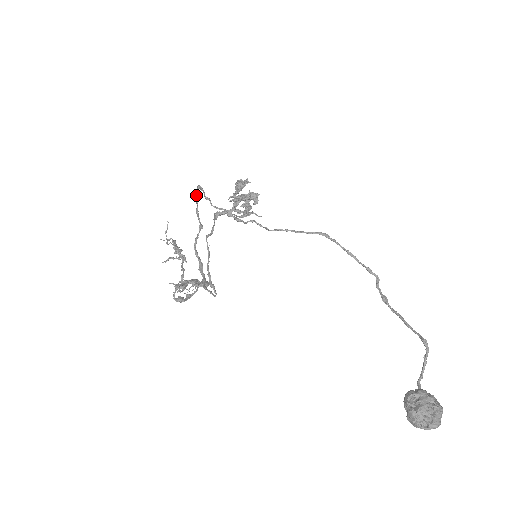
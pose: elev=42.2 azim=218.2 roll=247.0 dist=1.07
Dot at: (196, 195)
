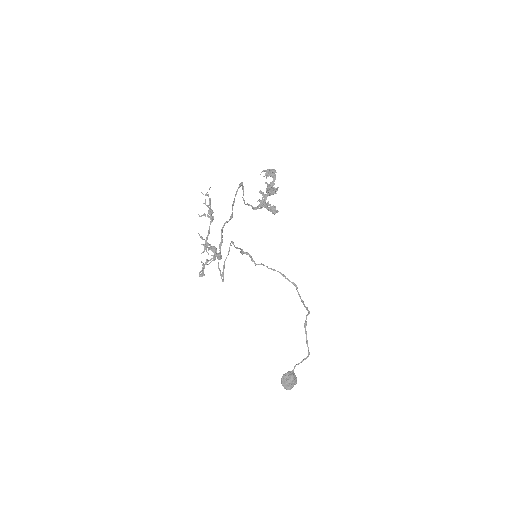
Dot at: (238, 188)
